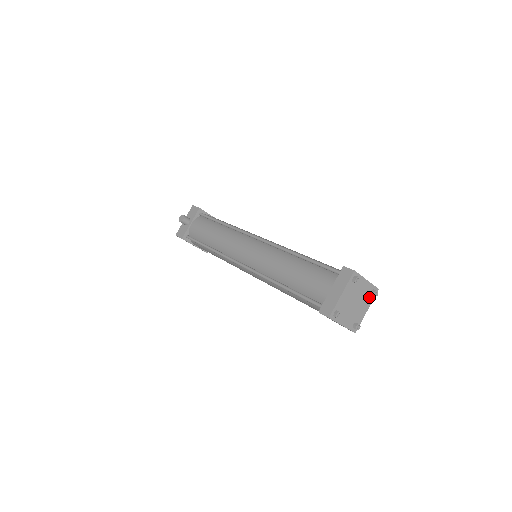
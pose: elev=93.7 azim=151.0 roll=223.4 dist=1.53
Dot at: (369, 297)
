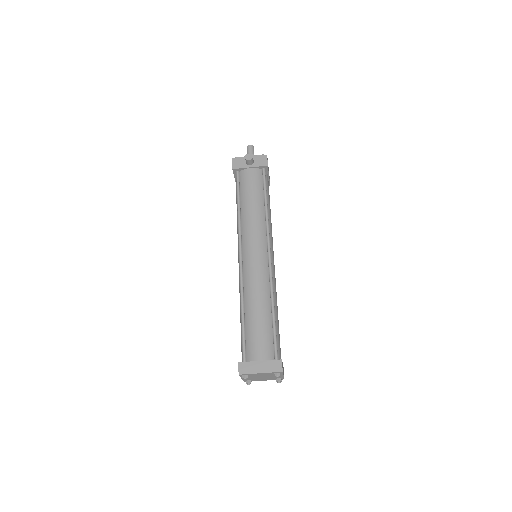
Dot at: (274, 379)
